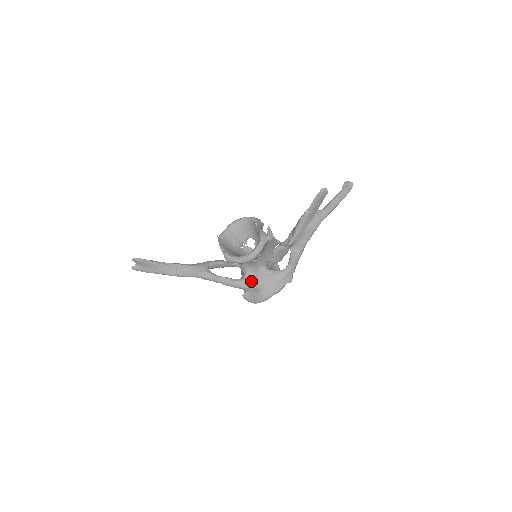
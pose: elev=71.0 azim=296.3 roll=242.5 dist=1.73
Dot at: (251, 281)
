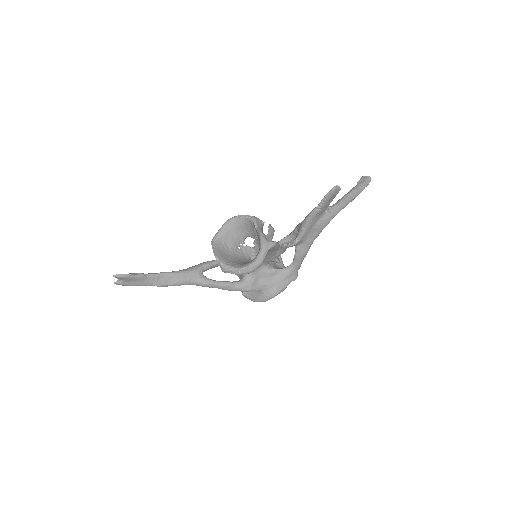
Dot at: (251, 283)
